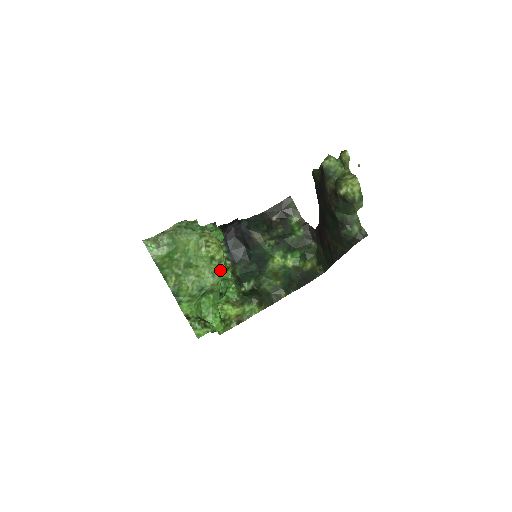
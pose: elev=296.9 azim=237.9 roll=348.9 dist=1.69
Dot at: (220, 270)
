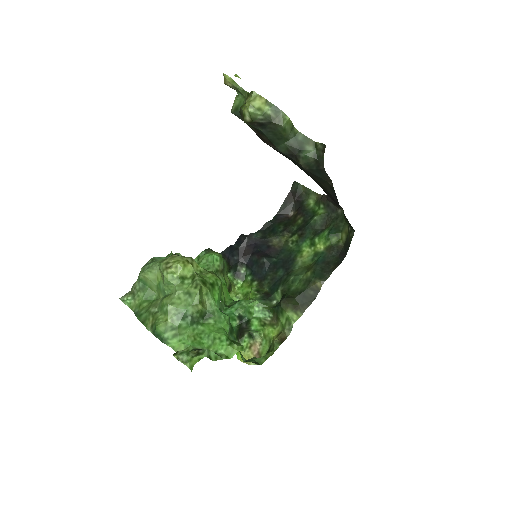
Dot at: (195, 286)
